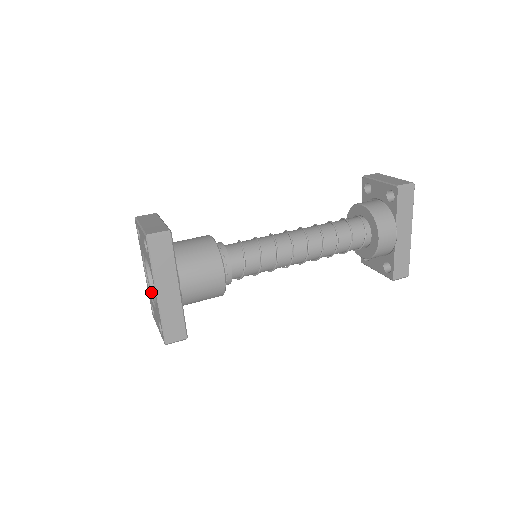
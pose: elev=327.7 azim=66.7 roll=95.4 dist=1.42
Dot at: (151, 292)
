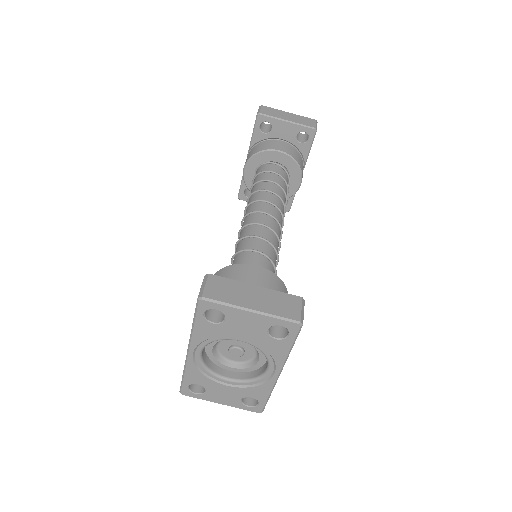
Dot at: (210, 373)
